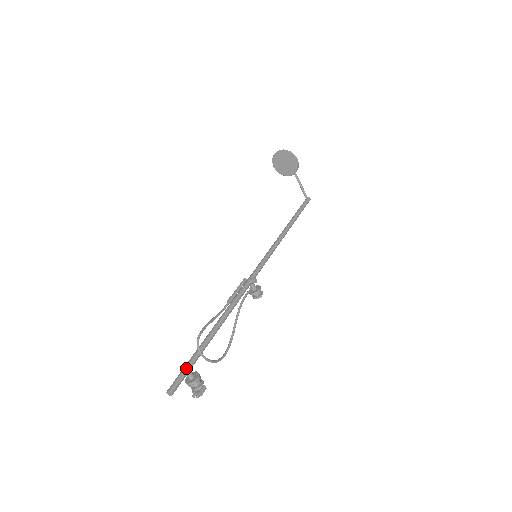
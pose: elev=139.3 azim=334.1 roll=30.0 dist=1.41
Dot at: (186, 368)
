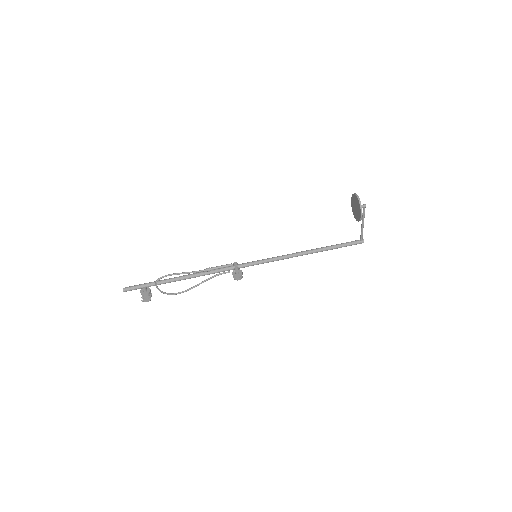
Dot at: (143, 286)
